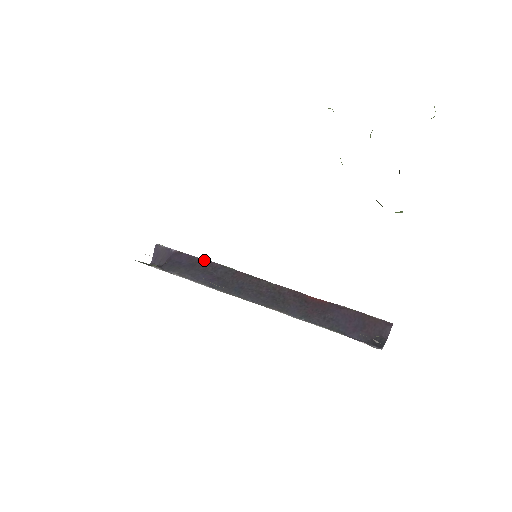
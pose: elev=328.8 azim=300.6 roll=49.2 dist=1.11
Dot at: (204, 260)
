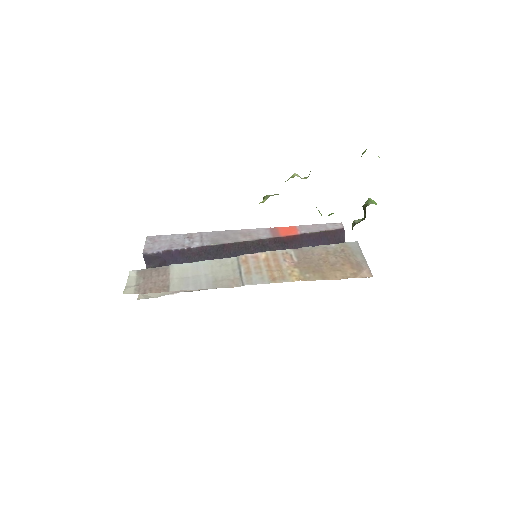
Dot at: (193, 249)
